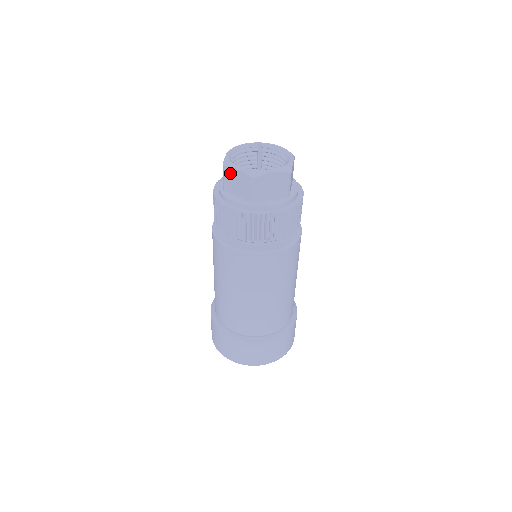
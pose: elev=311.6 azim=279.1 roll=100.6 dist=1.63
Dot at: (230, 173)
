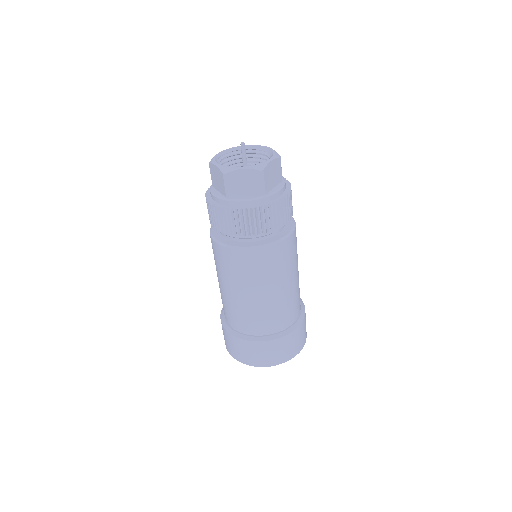
Dot at: (212, 170)
